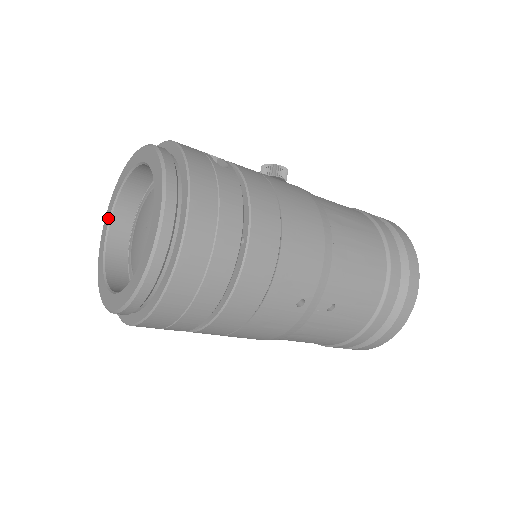
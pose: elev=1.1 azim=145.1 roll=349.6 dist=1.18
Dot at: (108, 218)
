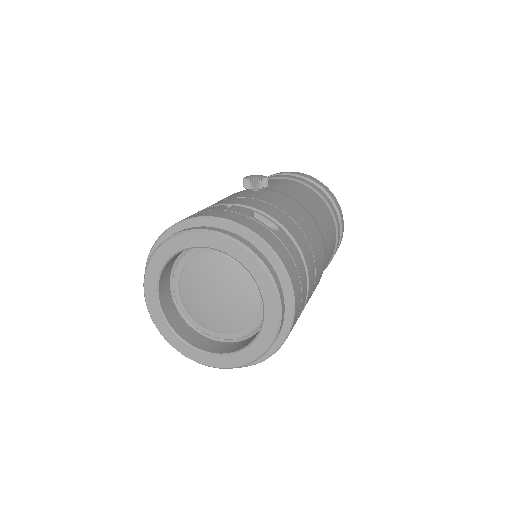
Dot at: (154, 285)
